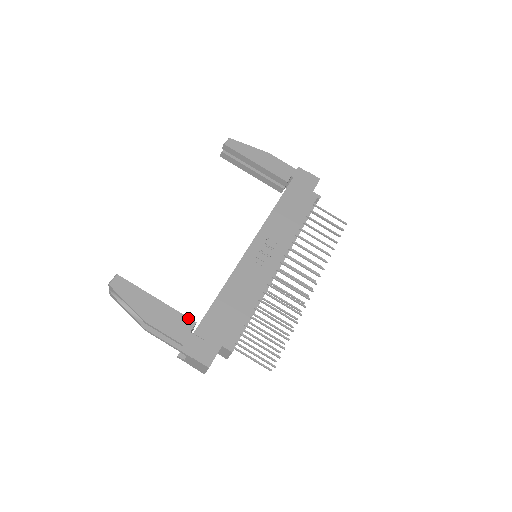
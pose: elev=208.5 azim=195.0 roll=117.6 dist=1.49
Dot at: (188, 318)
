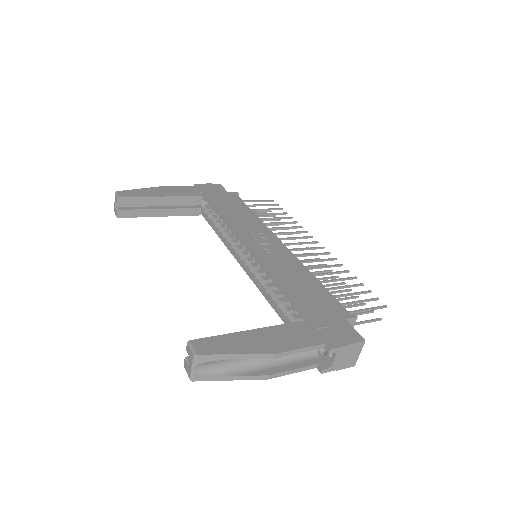
Dot at: (295, 323)
